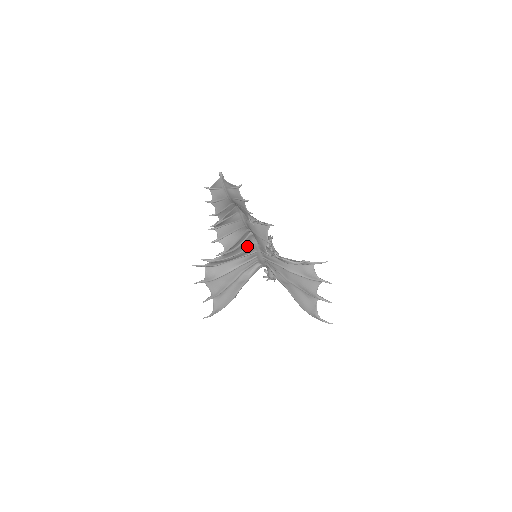
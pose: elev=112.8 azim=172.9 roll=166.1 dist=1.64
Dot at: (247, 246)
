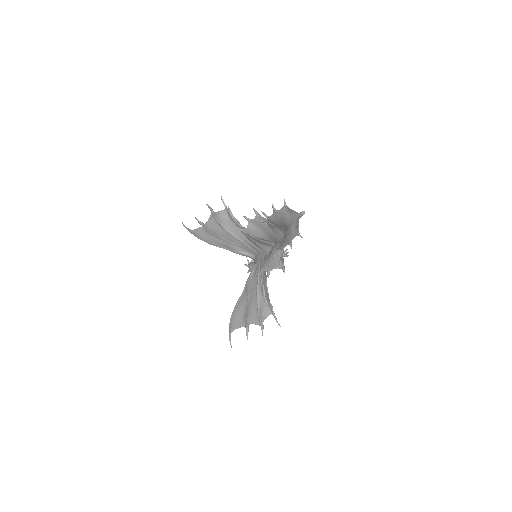
Dot at: (261, 244)
